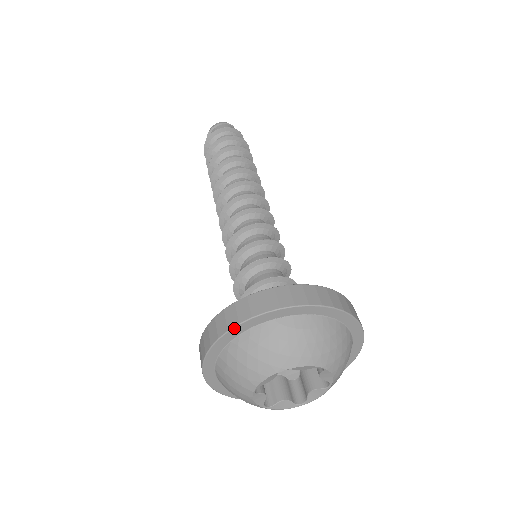
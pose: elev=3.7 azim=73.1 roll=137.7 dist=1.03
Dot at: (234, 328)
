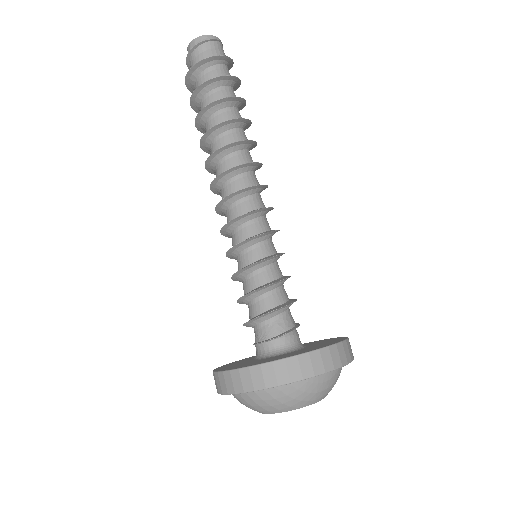
Dot at: (272, 387)
